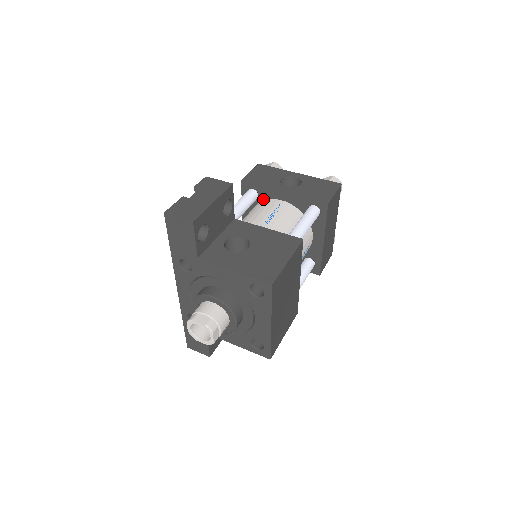
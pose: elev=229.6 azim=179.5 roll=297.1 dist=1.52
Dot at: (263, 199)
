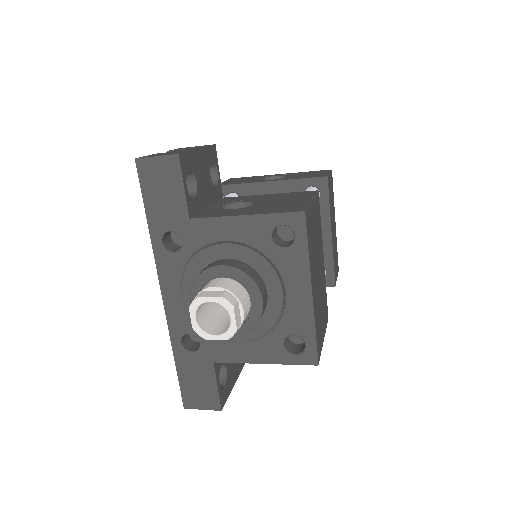
Dot at: occluded
